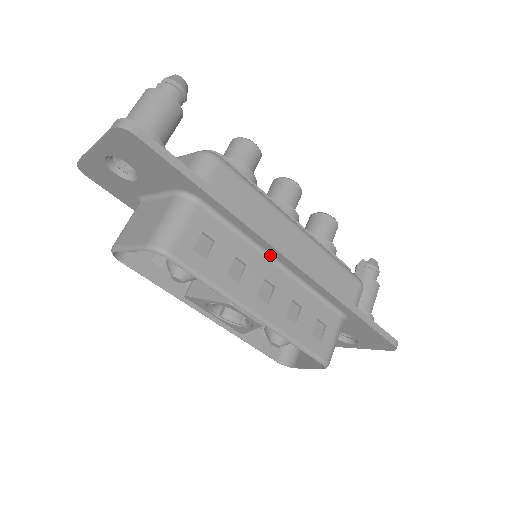
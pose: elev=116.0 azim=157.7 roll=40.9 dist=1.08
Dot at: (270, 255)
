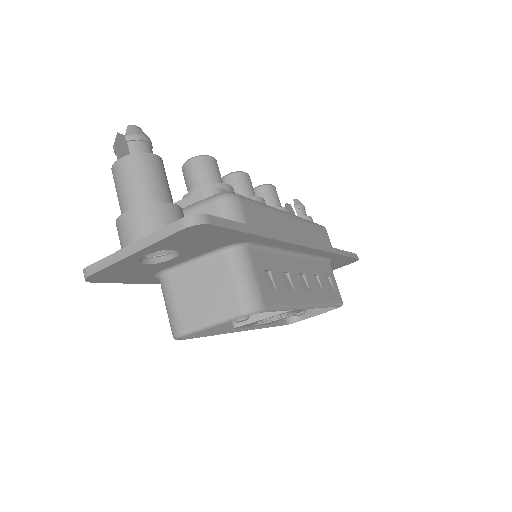
Dot at: (292, 252)
